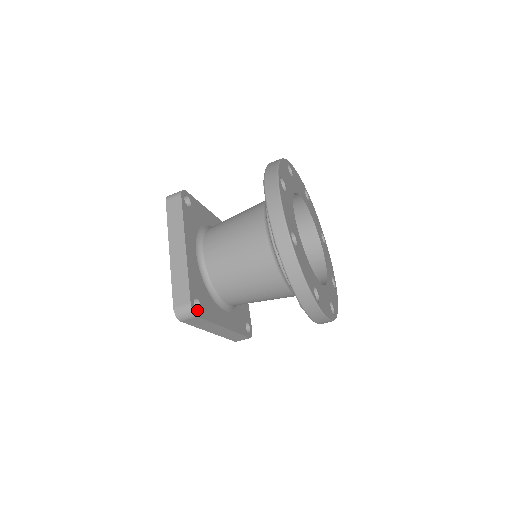
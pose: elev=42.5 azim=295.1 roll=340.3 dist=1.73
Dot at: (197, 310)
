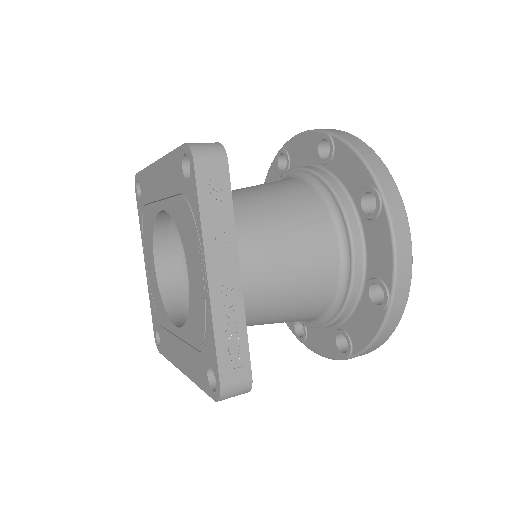
Dot at: occluded
